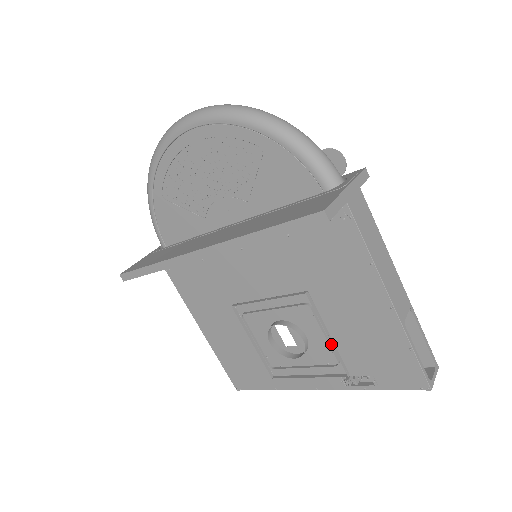
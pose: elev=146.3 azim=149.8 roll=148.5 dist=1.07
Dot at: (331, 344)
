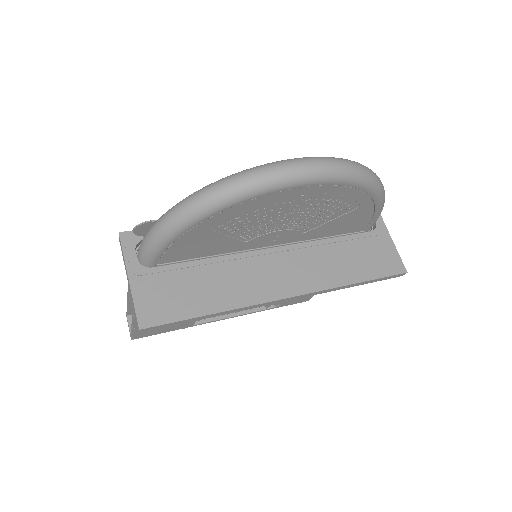
Dot at: occluded
